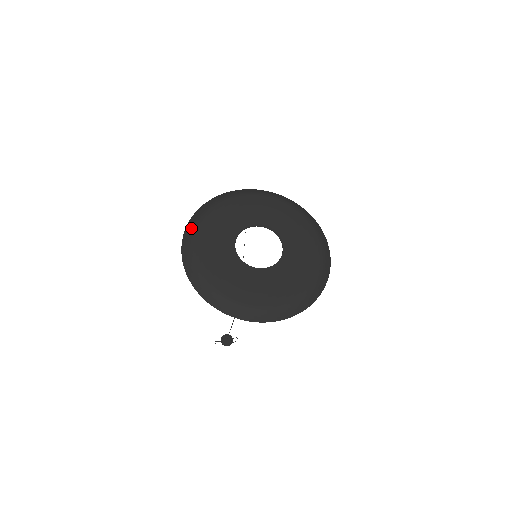
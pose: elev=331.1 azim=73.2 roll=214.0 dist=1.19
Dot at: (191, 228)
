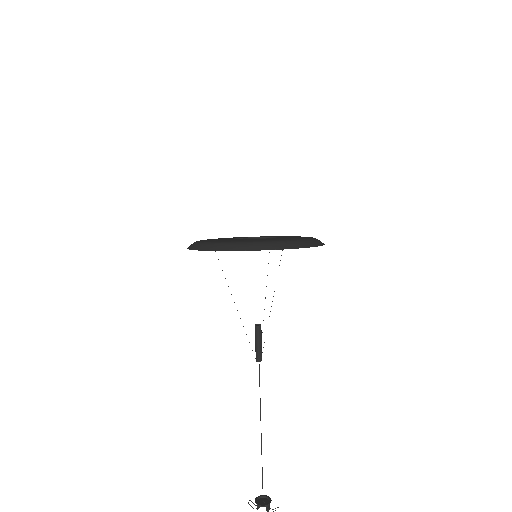
Dot at: occluded
